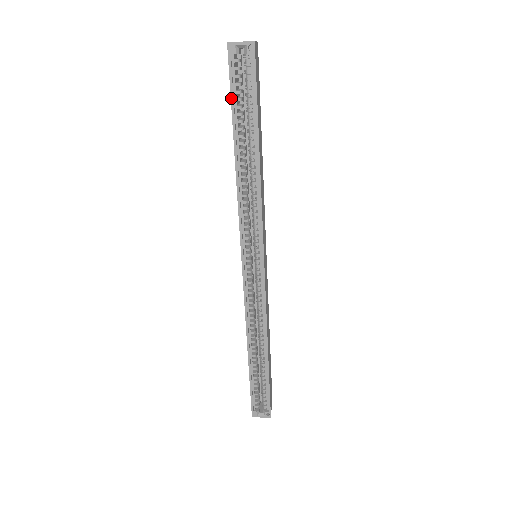
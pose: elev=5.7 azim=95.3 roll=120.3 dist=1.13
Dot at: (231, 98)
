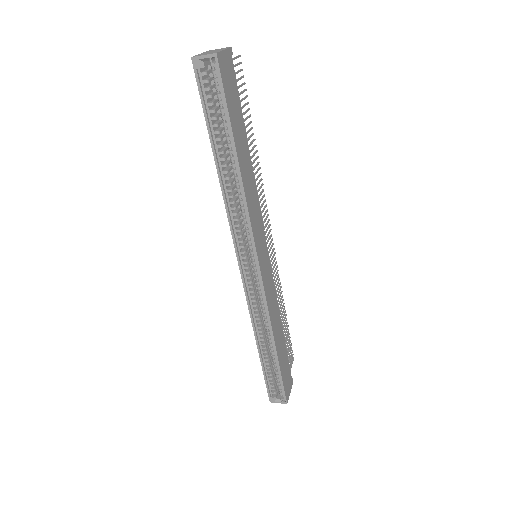
Dot at: (203, 111)
